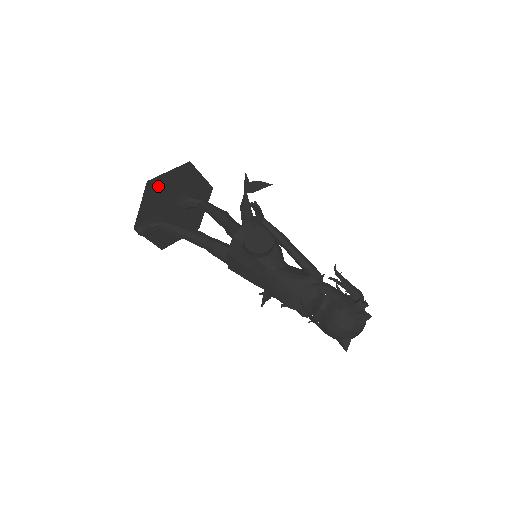
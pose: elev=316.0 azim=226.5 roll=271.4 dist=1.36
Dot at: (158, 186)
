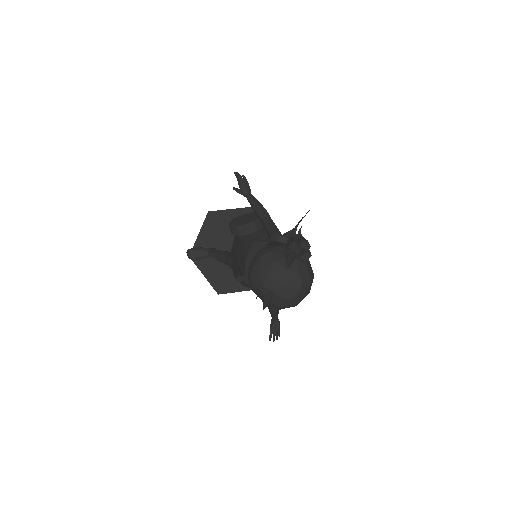
Dot at: (220, 221)
